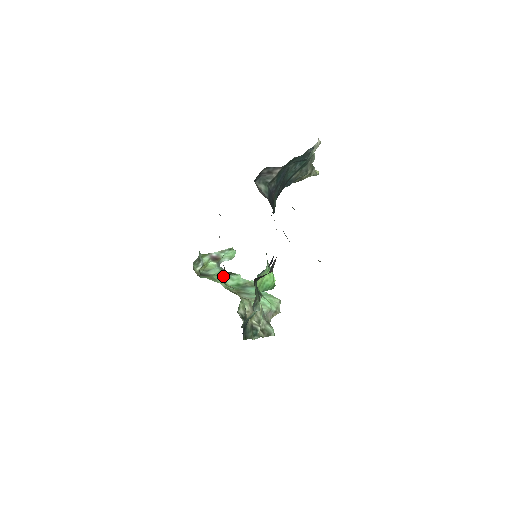
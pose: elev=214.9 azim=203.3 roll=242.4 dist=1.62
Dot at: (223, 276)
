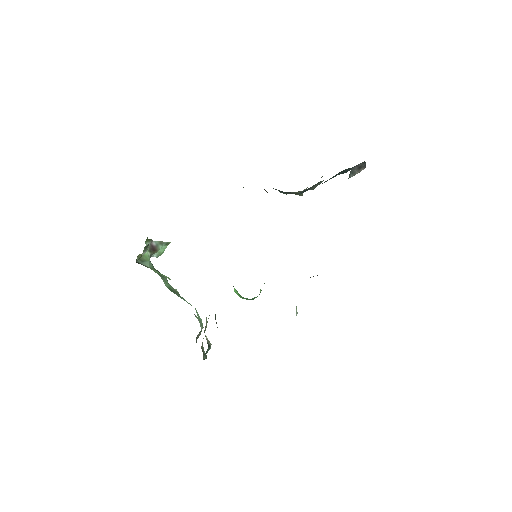
Dot at: occluded
